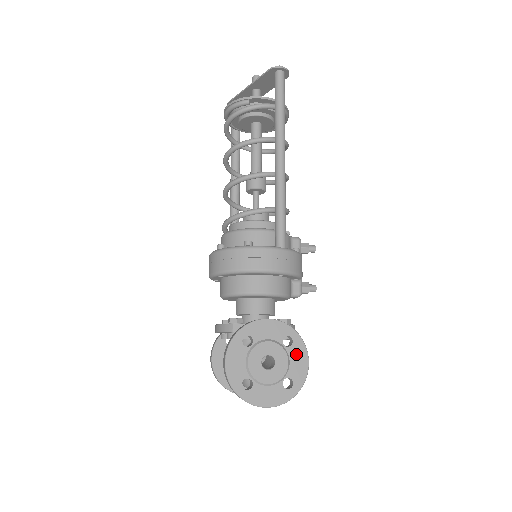
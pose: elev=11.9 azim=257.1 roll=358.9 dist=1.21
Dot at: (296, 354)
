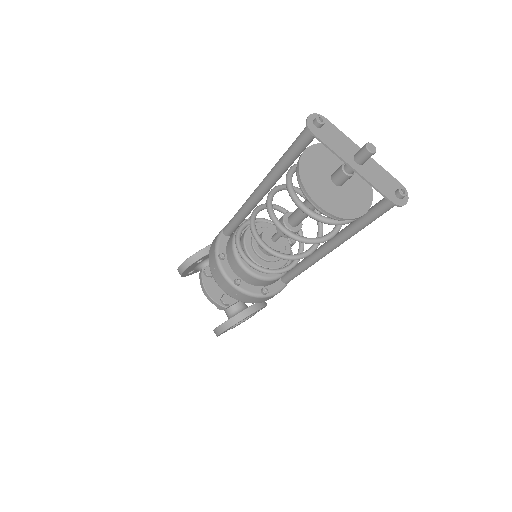
Dot at: occluded
